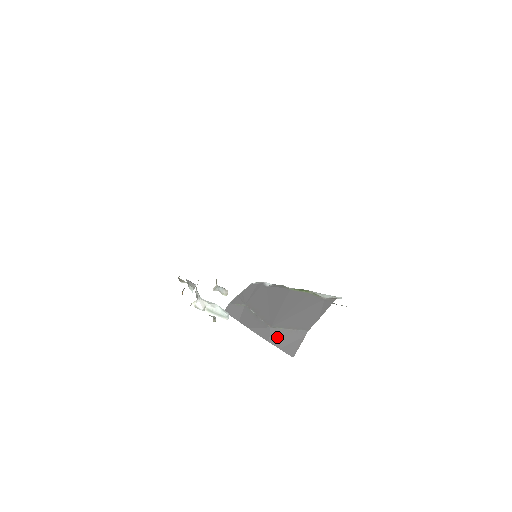
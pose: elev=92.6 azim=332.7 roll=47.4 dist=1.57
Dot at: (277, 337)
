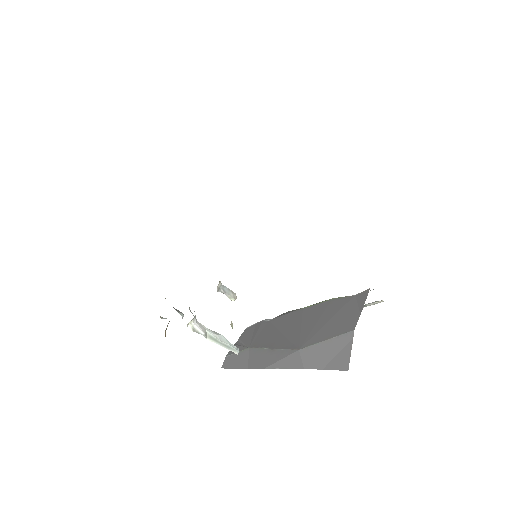
Dot at: (313, 357)
